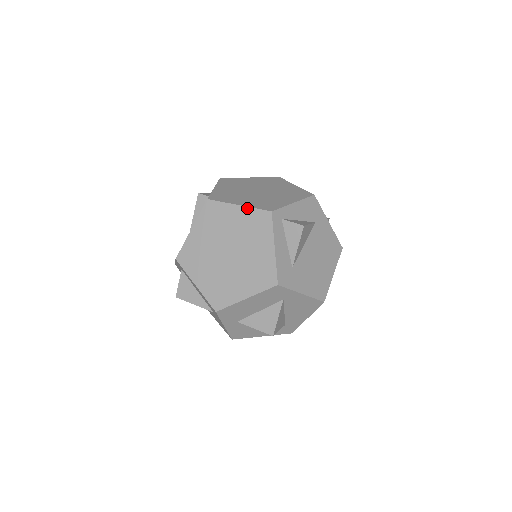
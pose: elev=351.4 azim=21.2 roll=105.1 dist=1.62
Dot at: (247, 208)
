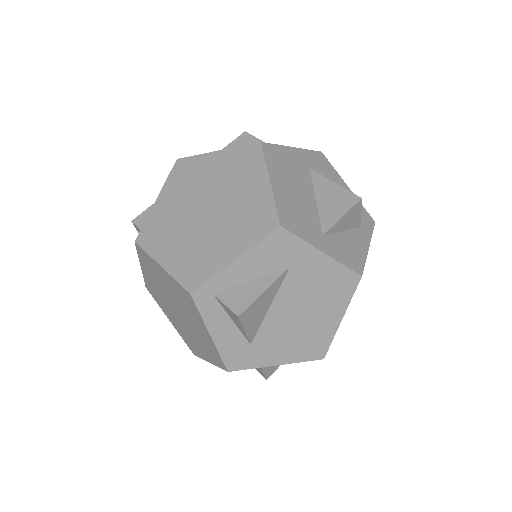
Dot at: (168, 275)
